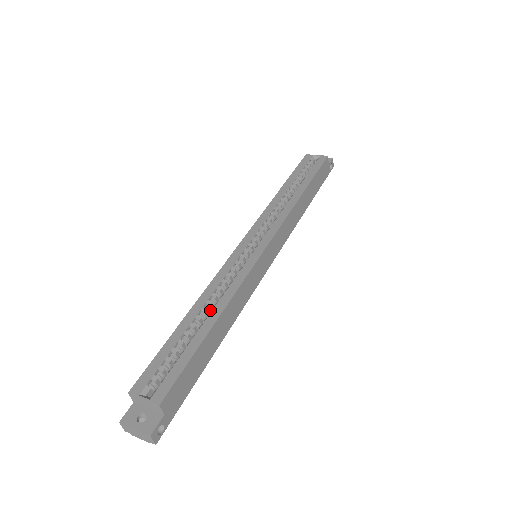
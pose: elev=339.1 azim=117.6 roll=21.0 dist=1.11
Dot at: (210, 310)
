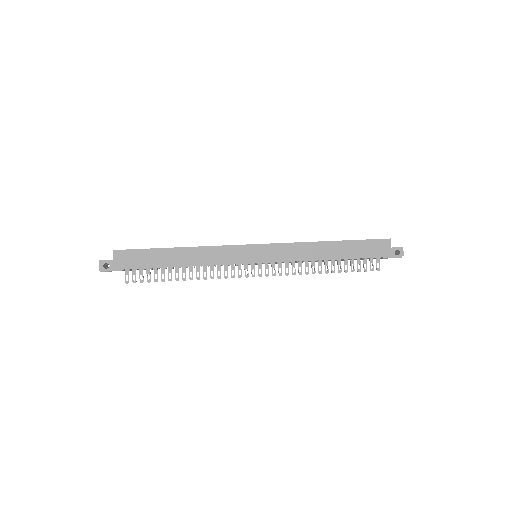
Dot at: occluded
